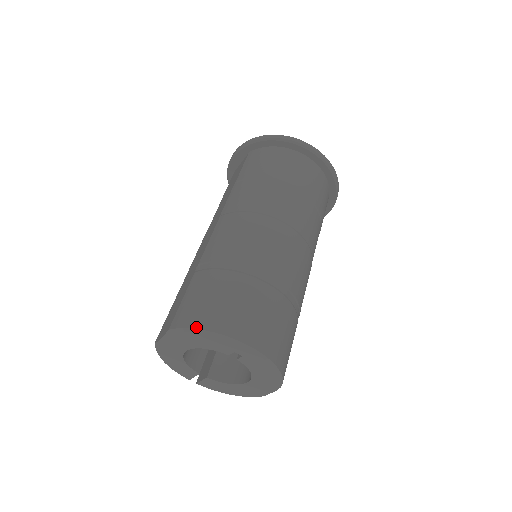
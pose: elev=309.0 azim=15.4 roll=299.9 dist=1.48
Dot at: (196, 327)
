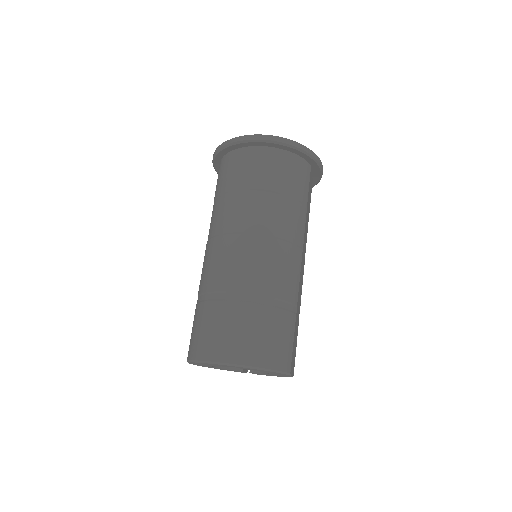
Dot at: (193, 359)
